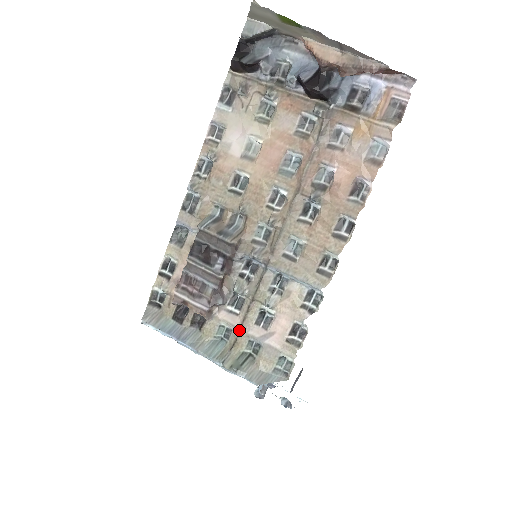
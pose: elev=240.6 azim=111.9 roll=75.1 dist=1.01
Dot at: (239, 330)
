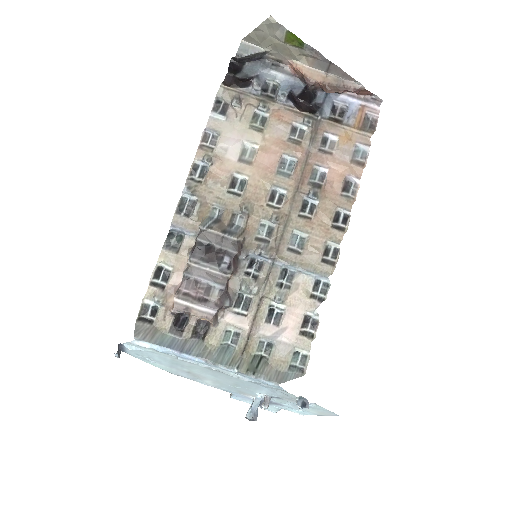
Dot at: (249, 331)
